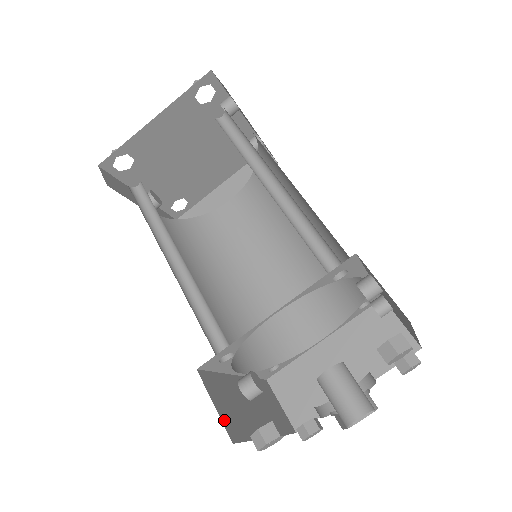
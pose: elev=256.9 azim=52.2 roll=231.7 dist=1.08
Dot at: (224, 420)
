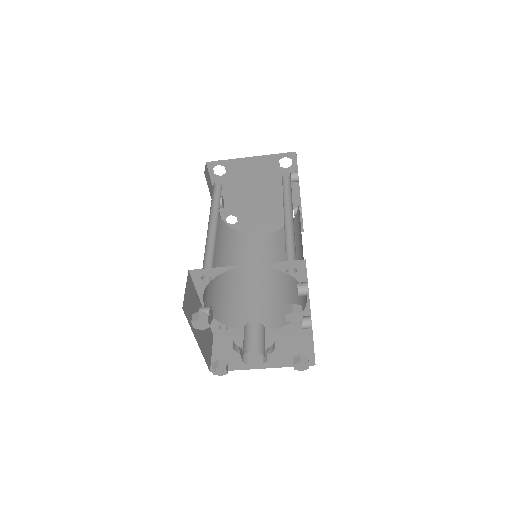
Dot at: (185, 299)
